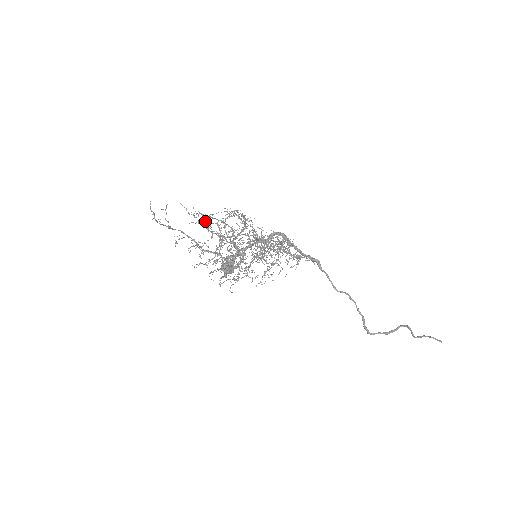
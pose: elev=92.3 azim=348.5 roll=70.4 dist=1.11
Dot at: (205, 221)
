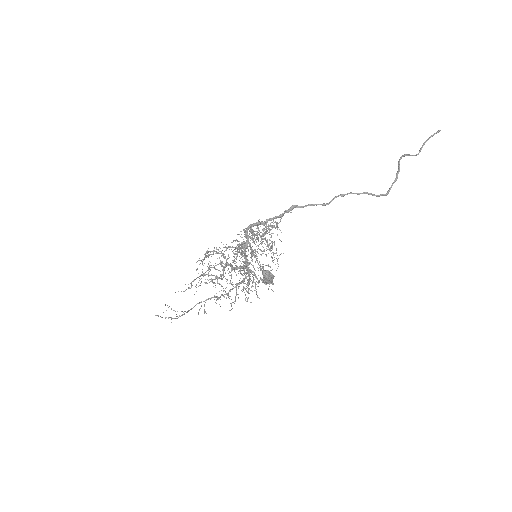
Dot at: (201, 281)
